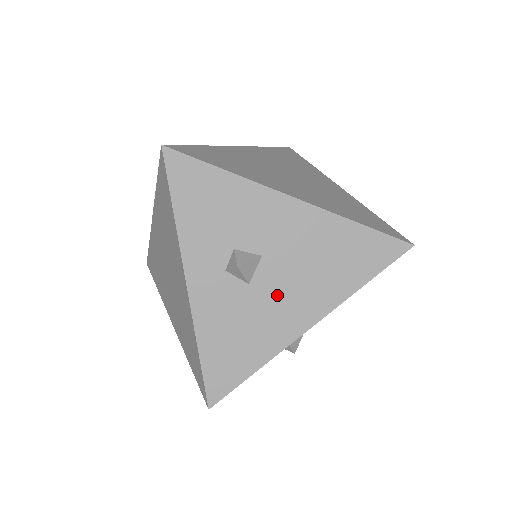
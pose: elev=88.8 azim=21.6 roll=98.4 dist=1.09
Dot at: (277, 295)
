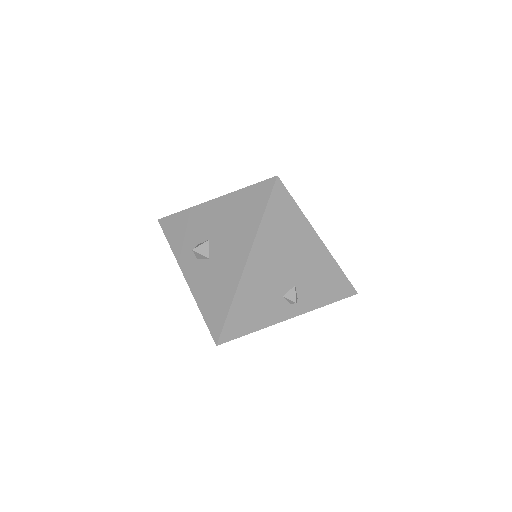
Dot at: (223, 255)
